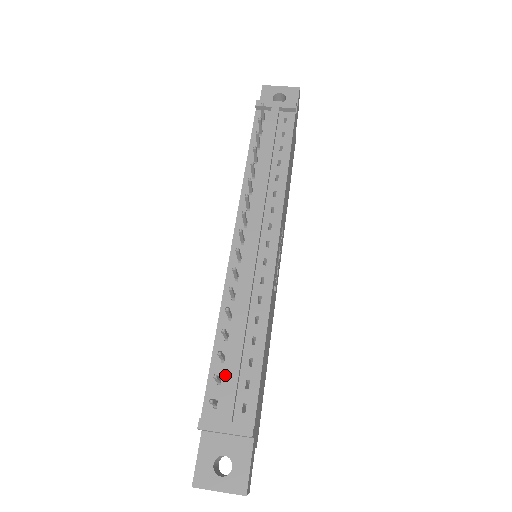
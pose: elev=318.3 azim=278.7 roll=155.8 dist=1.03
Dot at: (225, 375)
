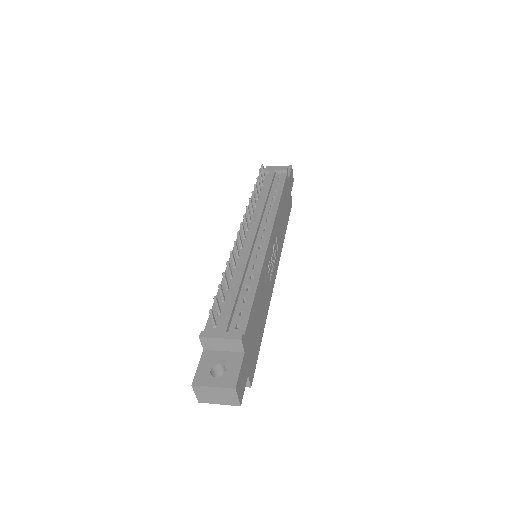
Dot at: (224, 309)
